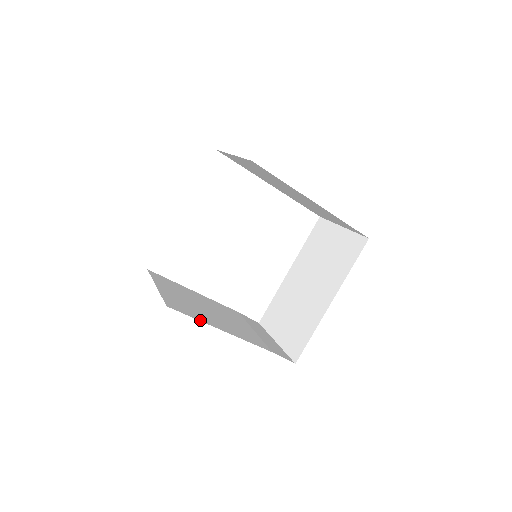
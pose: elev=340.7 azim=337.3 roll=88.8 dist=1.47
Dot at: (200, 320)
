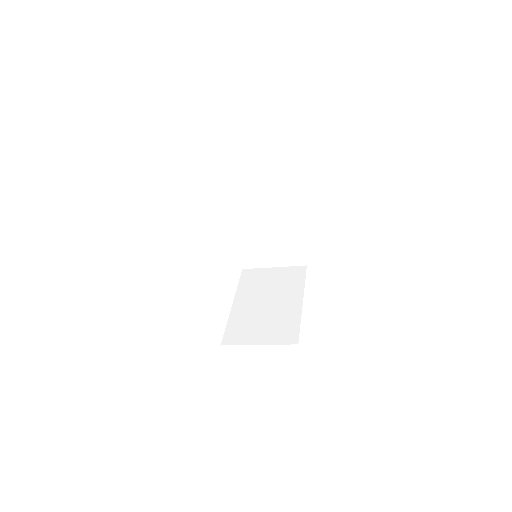
Dot at: occluded
